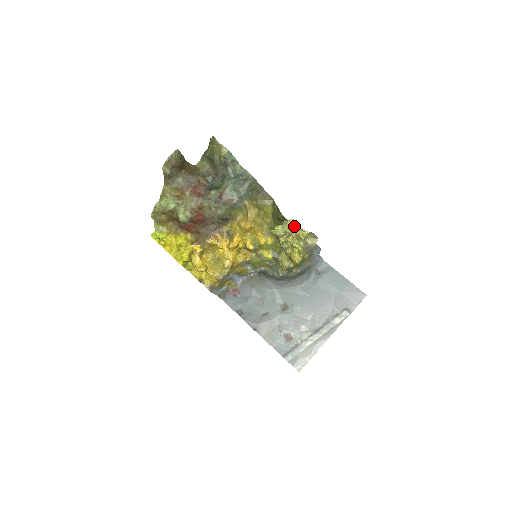
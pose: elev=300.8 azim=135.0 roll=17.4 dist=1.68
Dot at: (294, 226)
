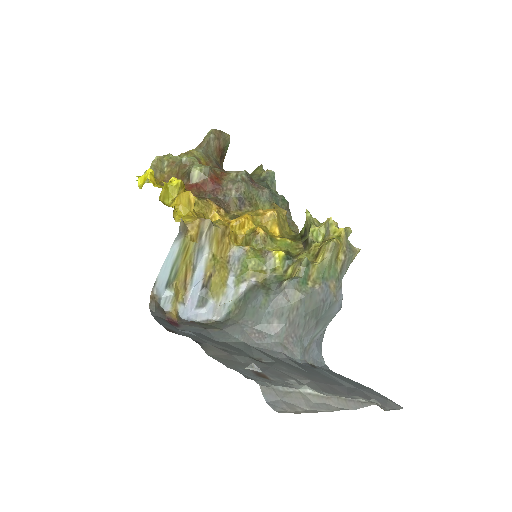
Dot at: occluded
